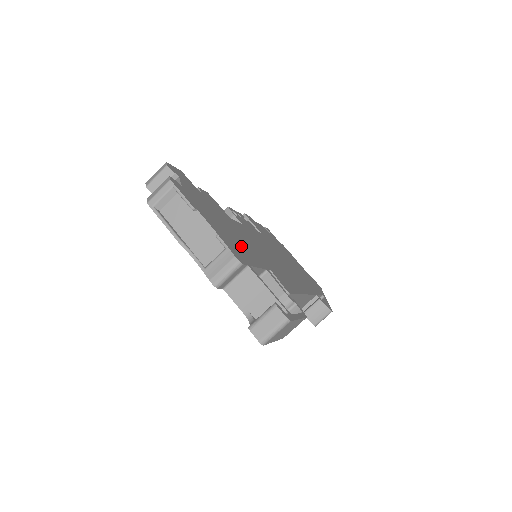
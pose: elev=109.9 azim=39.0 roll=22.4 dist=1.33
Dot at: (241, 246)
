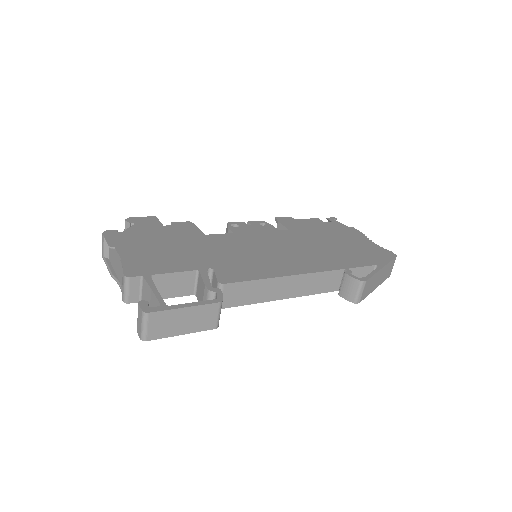
Dot at: (169, 259)
